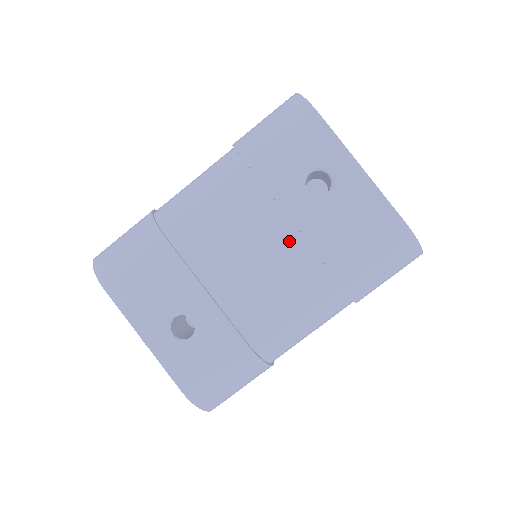
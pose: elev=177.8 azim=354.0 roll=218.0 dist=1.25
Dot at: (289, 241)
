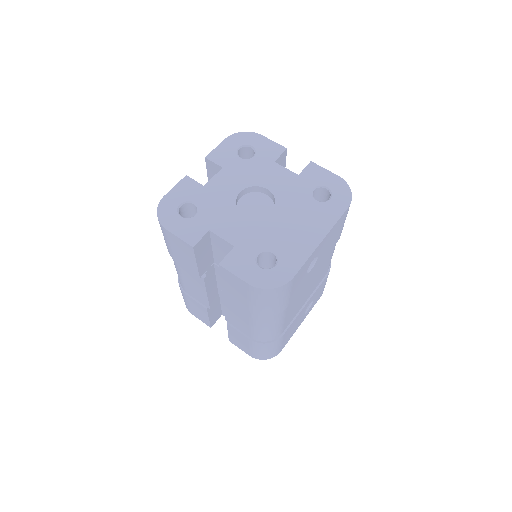
Dot at: (316, 270)
